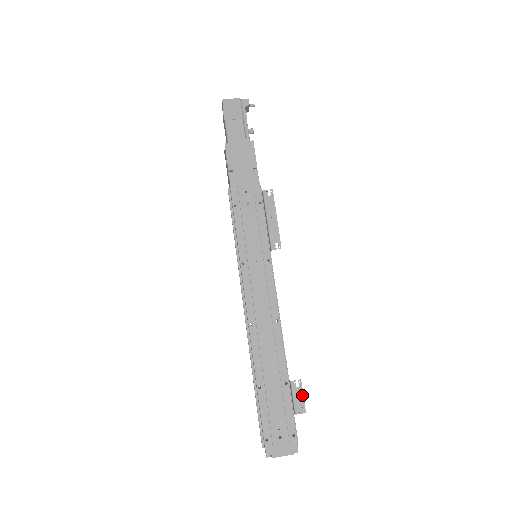
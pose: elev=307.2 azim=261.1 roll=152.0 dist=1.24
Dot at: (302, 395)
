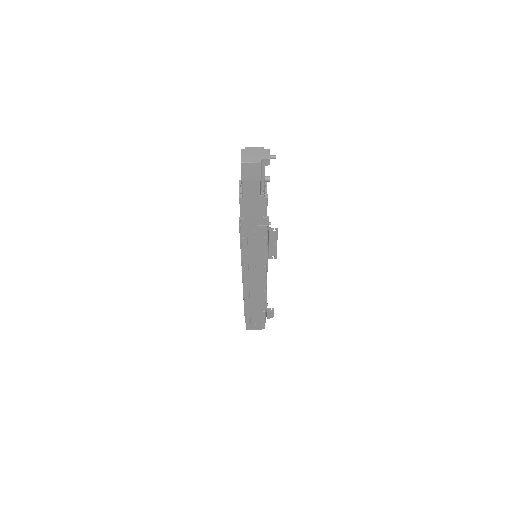
Dot at: (273, 313)
